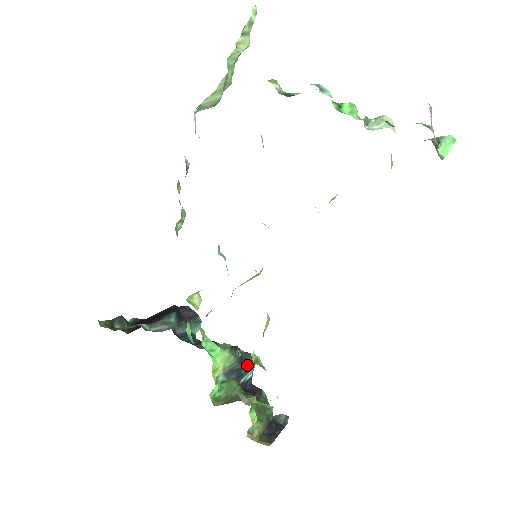
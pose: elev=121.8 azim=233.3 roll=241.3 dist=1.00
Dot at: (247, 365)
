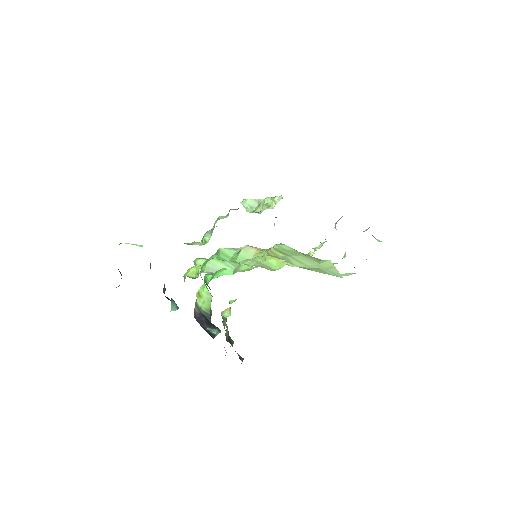
Dot at: occluded
